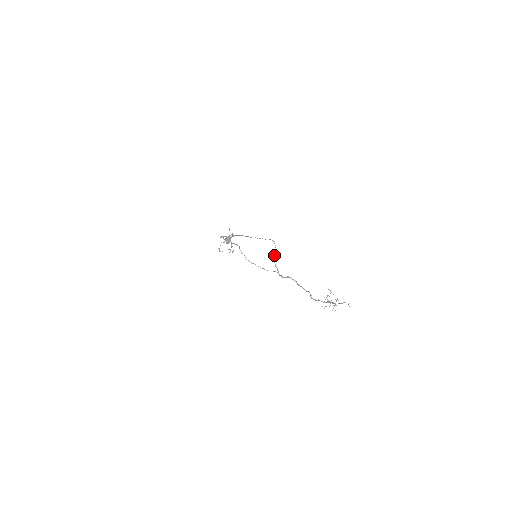
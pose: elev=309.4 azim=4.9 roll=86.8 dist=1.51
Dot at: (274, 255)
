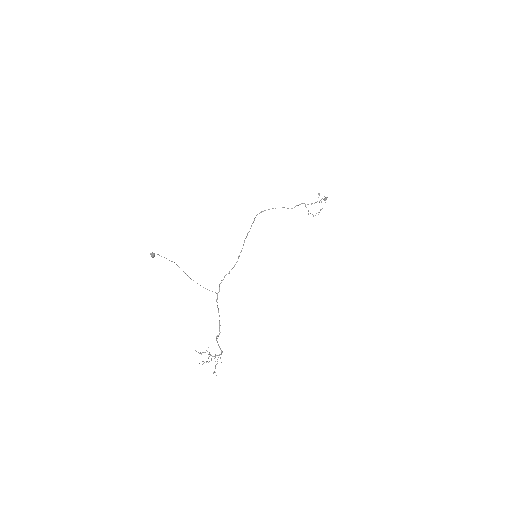
Dot at: occluded
